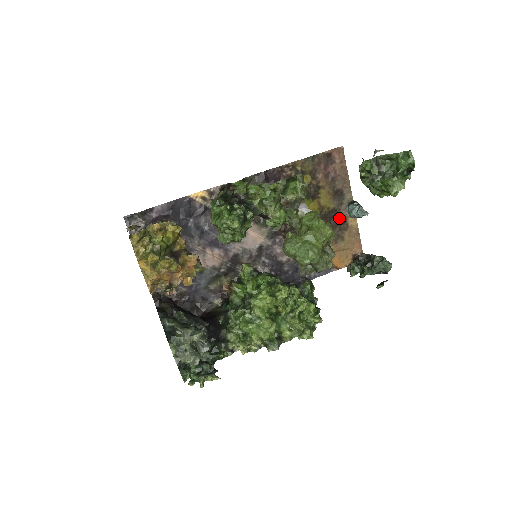
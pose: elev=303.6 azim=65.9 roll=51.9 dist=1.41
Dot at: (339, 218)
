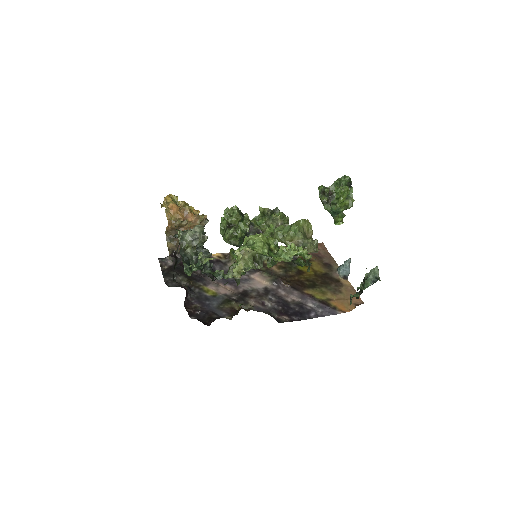
Dot at: (333, 279)
